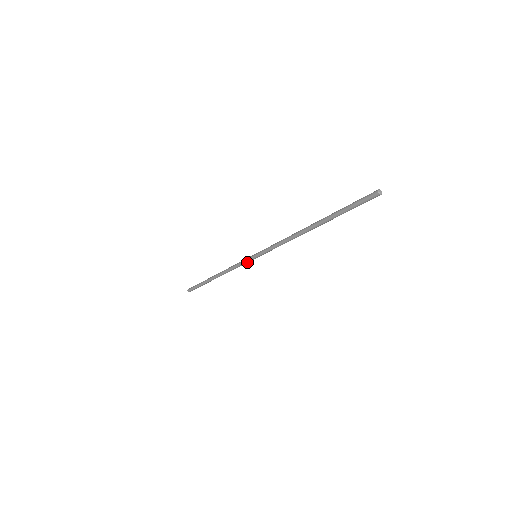
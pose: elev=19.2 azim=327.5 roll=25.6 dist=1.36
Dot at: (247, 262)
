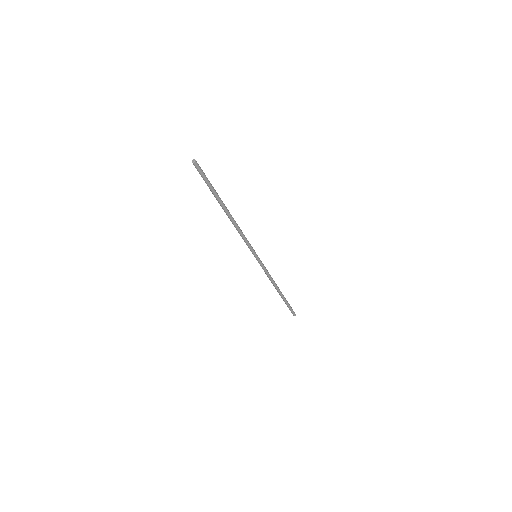
Dot at: (261, 264)
